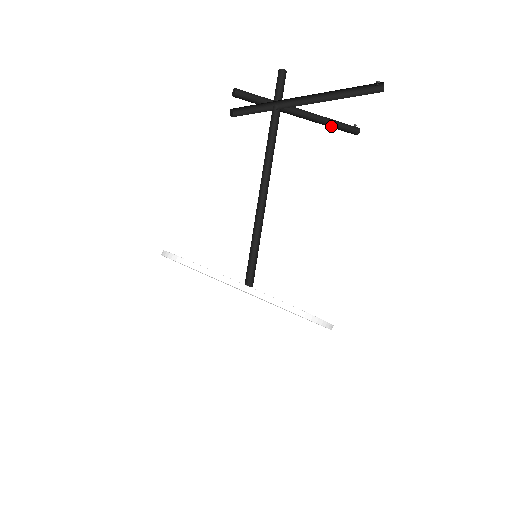
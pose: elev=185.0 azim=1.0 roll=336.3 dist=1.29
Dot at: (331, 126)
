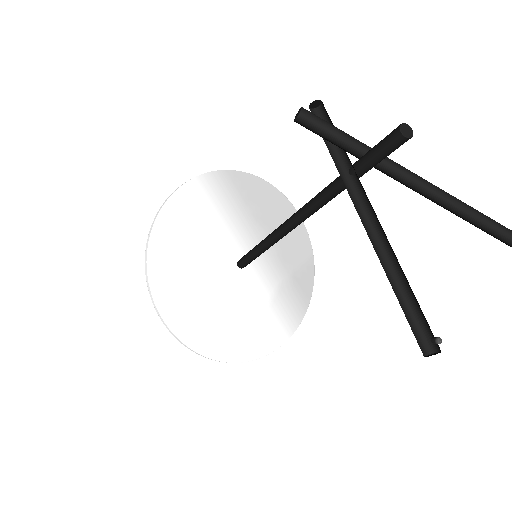
Dot at: (464, 217)
